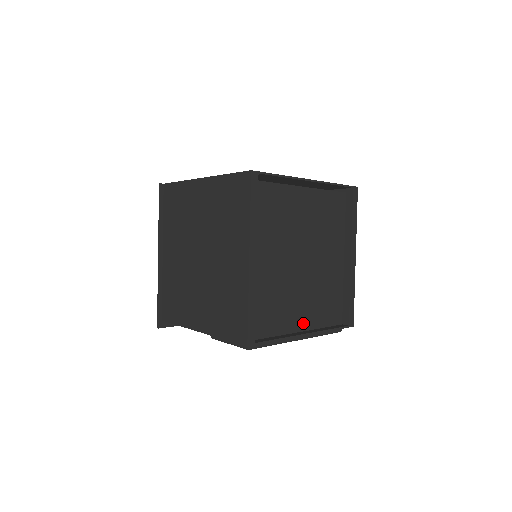
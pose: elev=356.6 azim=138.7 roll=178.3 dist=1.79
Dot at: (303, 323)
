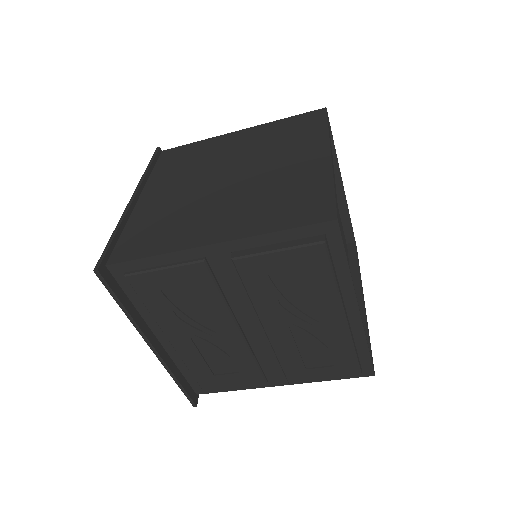
Dot at: occluded
